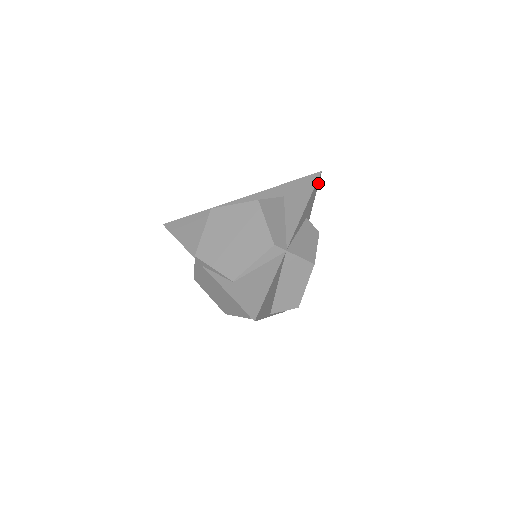
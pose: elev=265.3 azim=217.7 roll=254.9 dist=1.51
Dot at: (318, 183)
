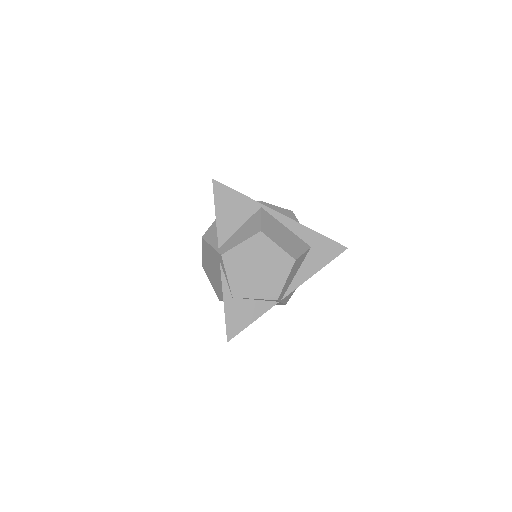
Dot at: occluded
